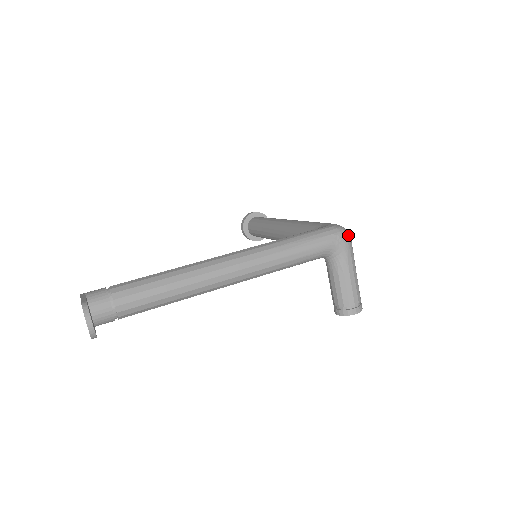
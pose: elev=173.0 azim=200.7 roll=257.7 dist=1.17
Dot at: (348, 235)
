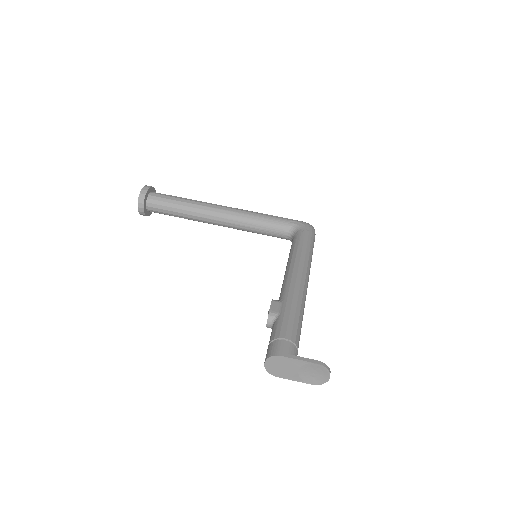
Dot at: occluded
